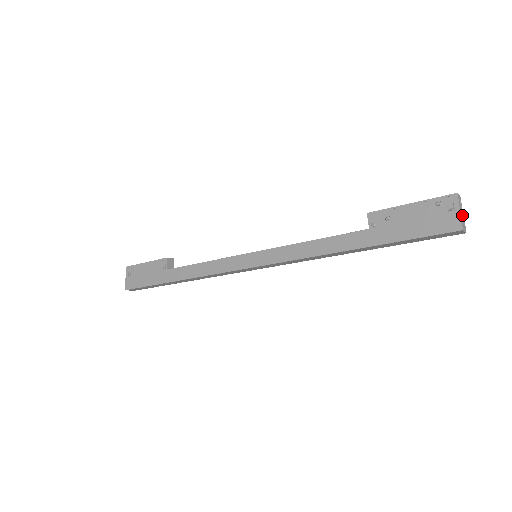
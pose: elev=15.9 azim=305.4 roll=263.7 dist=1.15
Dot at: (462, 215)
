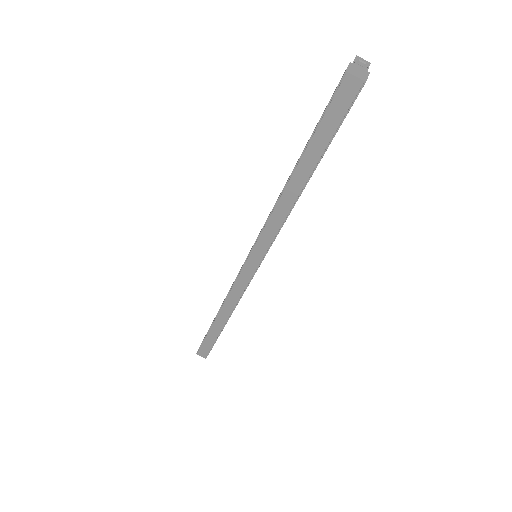
Dot at: (361, 69)
